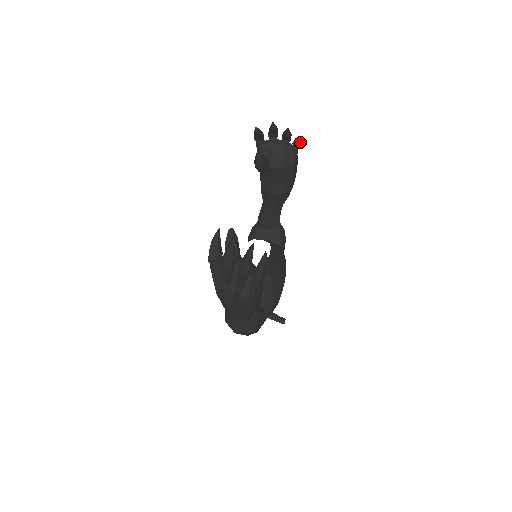
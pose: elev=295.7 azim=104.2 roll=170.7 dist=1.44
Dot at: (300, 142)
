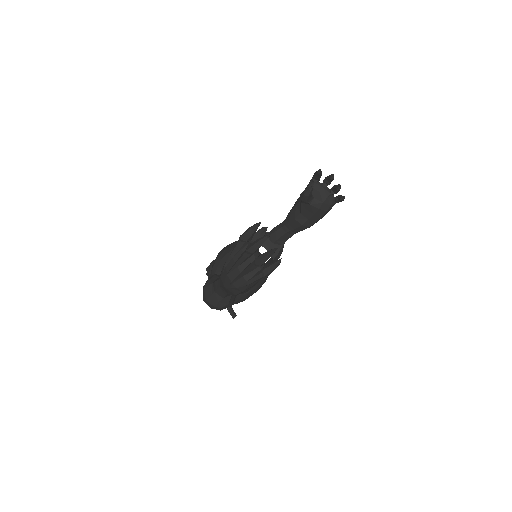
Dot at: (342, 200)
